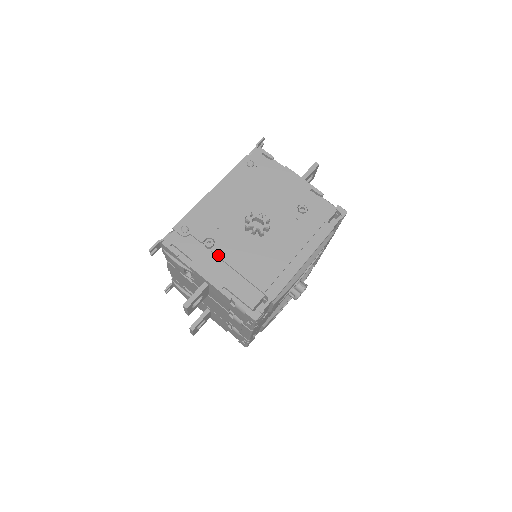
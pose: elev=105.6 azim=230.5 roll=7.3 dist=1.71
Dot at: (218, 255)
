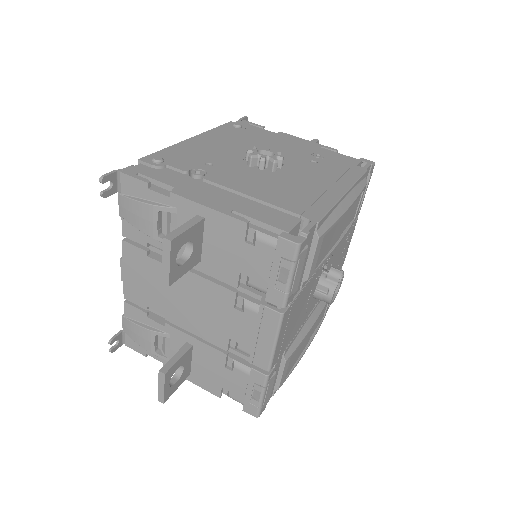
Dot at: (215, 182)
